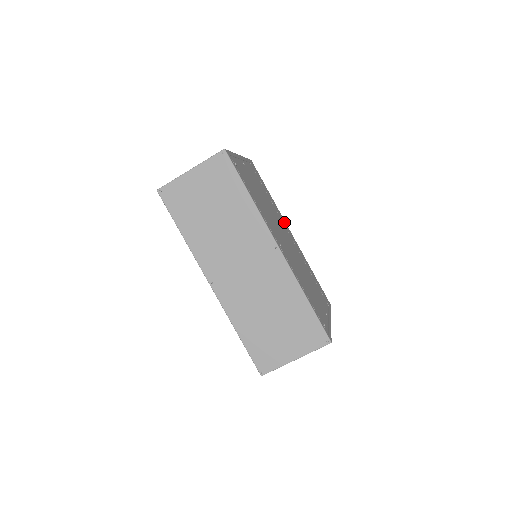
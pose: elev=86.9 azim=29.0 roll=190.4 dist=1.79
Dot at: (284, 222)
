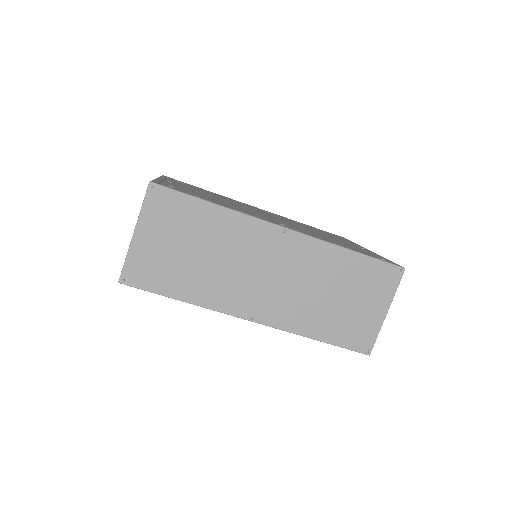
Dot at: occluded
